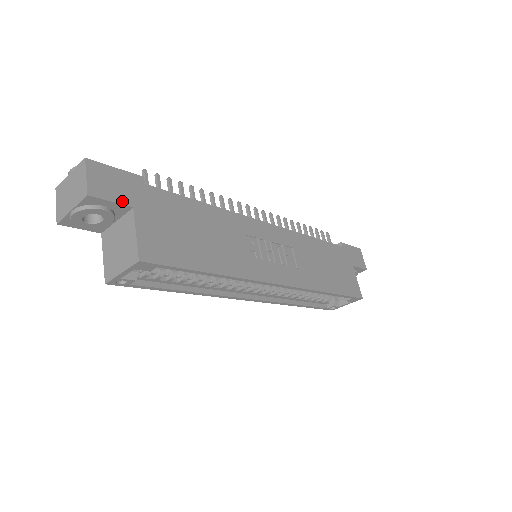
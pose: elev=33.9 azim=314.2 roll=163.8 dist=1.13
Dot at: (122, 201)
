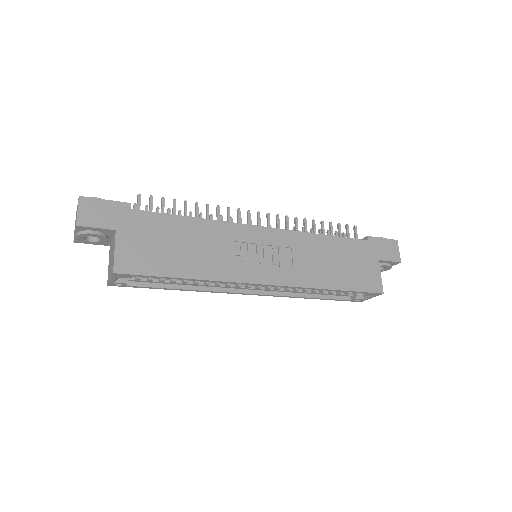
Dot at: (106, 226)
